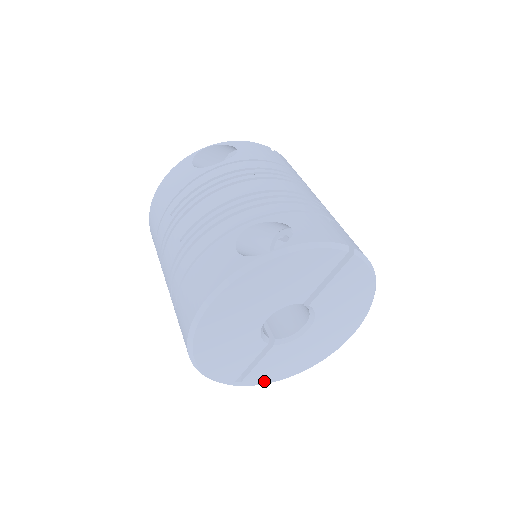
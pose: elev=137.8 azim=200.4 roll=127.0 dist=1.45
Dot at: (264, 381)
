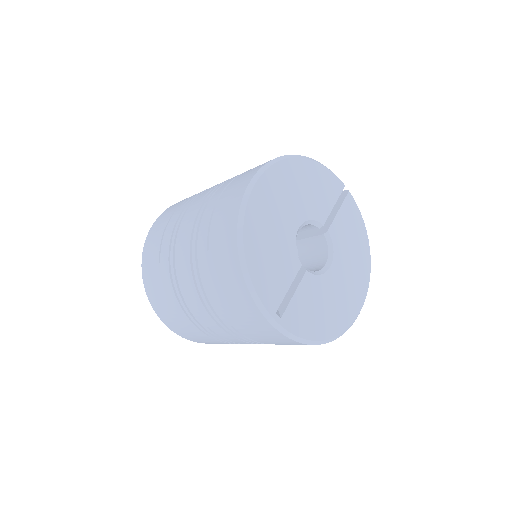
Dot at: (301, 332)
